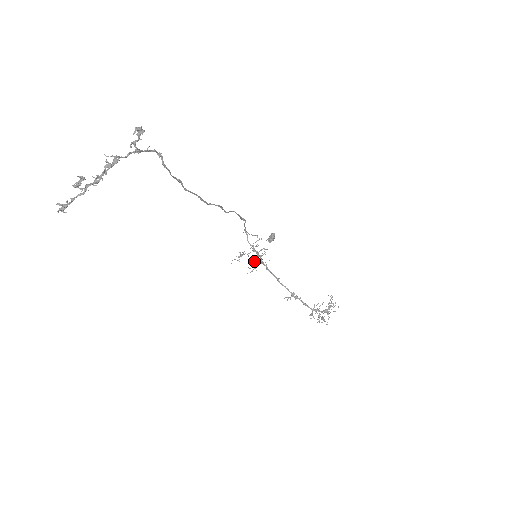
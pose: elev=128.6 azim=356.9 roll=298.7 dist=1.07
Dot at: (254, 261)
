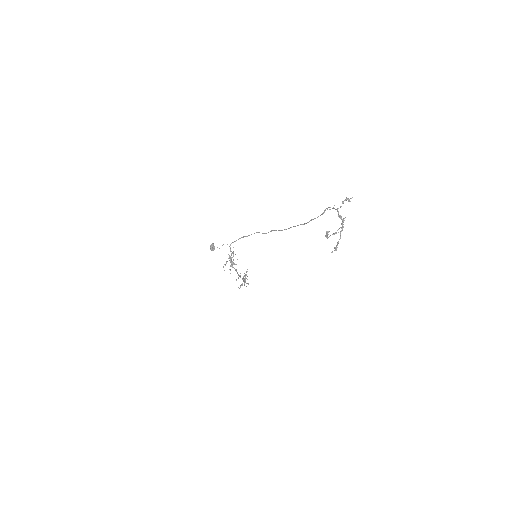
Dot at: (233, 263)
